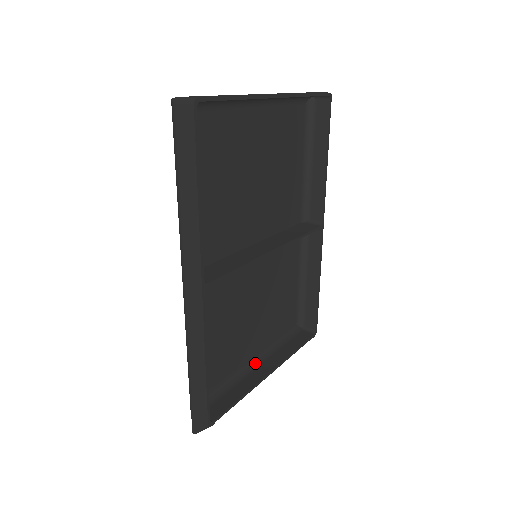
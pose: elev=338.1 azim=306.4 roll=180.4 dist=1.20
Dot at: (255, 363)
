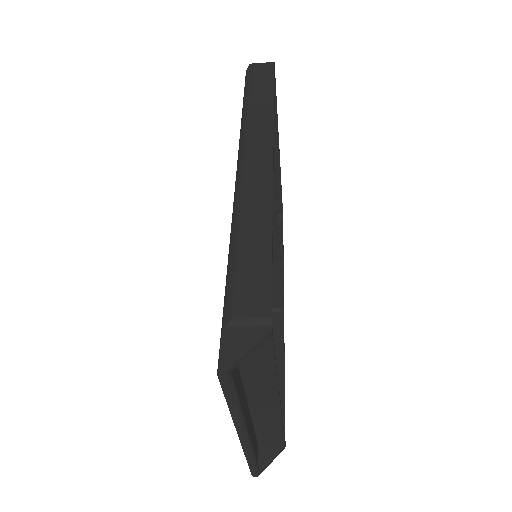
Dot at: occluded
